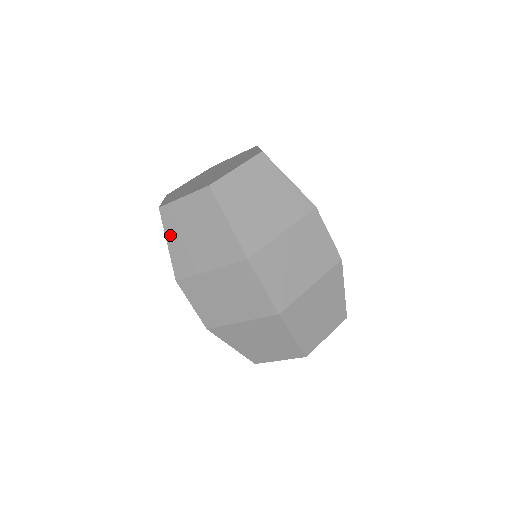
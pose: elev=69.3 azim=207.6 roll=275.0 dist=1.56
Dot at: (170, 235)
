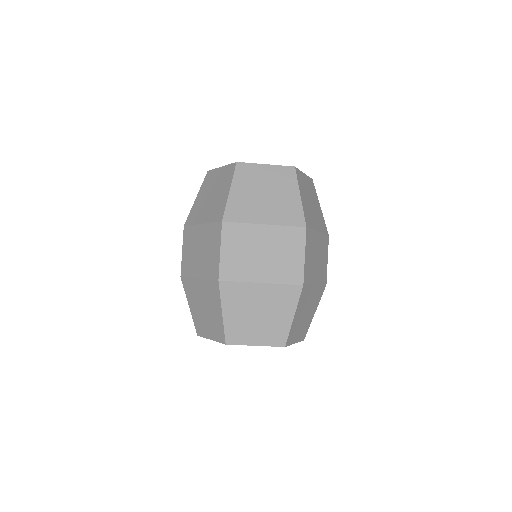
Dot at: (237, 185)
